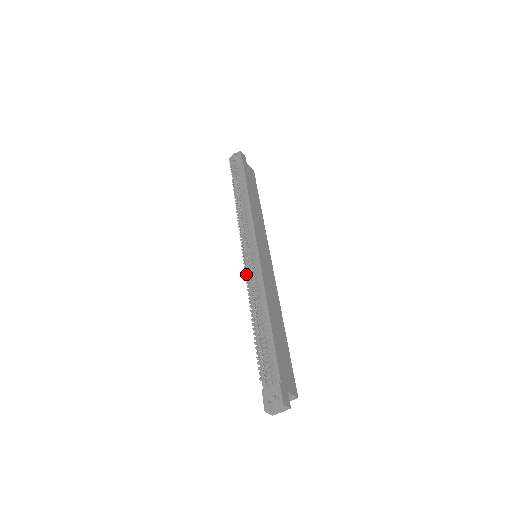
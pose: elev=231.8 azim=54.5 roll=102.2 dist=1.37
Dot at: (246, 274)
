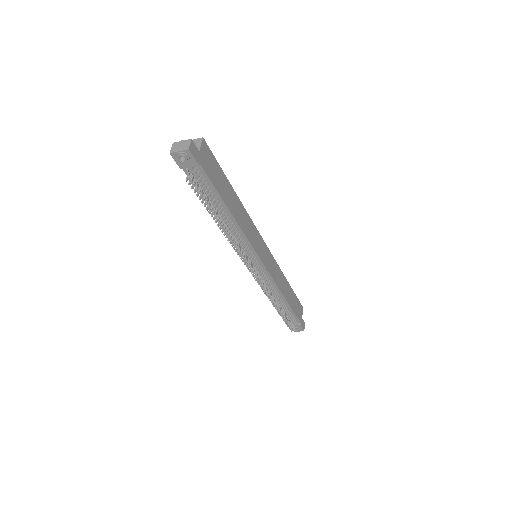
Dot at: (264, 291)
